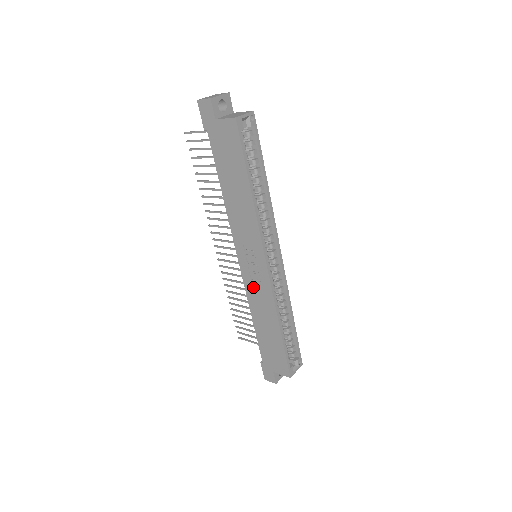
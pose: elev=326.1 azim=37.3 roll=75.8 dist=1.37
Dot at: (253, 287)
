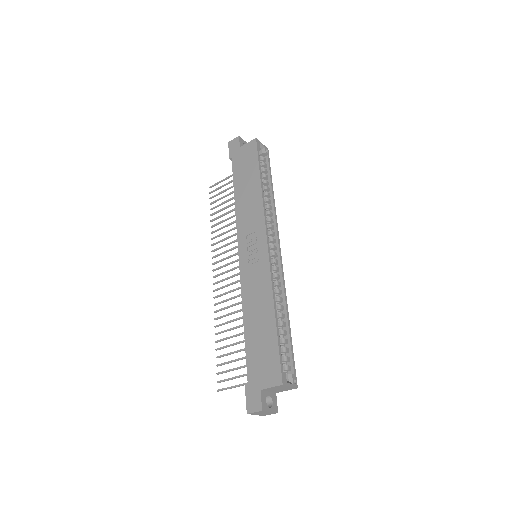
Dot at: (250, 276)
